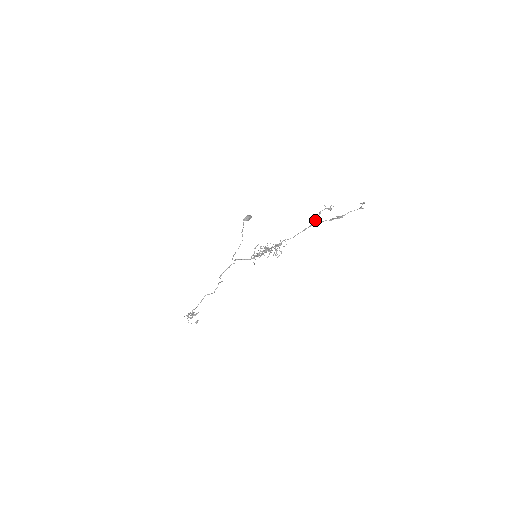
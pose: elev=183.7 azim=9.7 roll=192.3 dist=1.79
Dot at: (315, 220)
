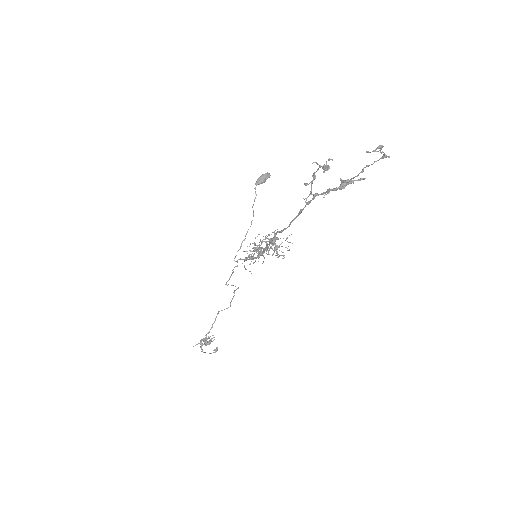
Dot at: occluded
